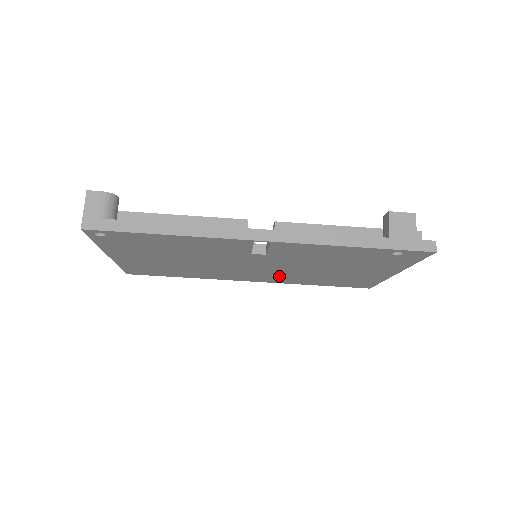
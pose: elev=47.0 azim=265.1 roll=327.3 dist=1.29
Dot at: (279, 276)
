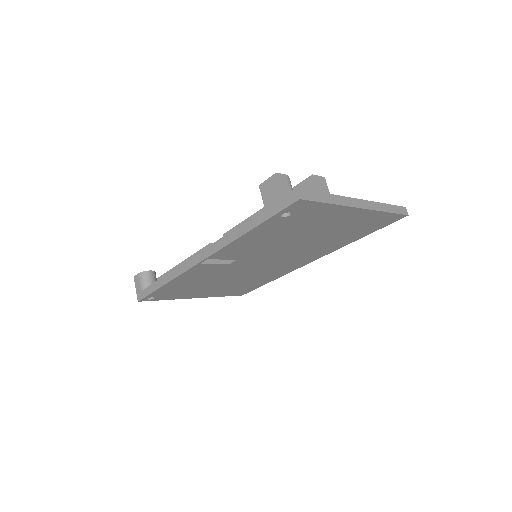
Dot at: (308, 253)
